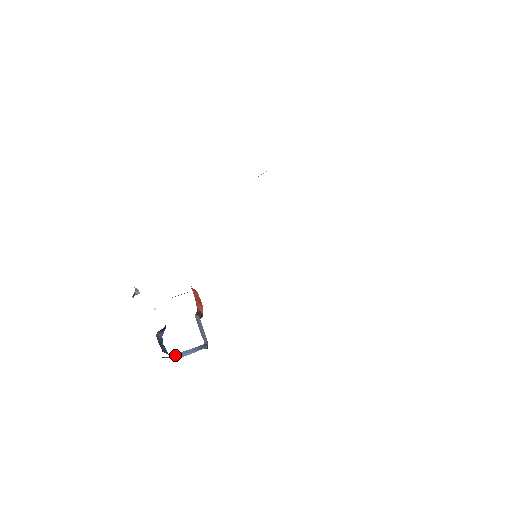
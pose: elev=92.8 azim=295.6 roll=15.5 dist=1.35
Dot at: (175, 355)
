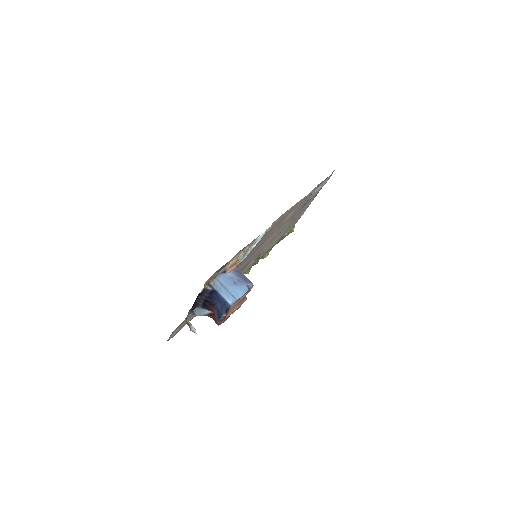
Dot at: (221, 286)
